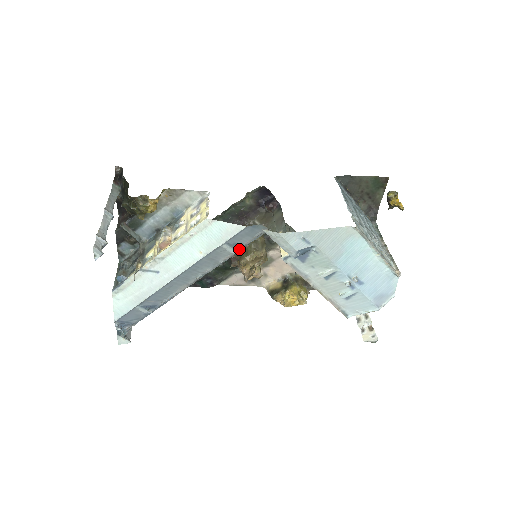
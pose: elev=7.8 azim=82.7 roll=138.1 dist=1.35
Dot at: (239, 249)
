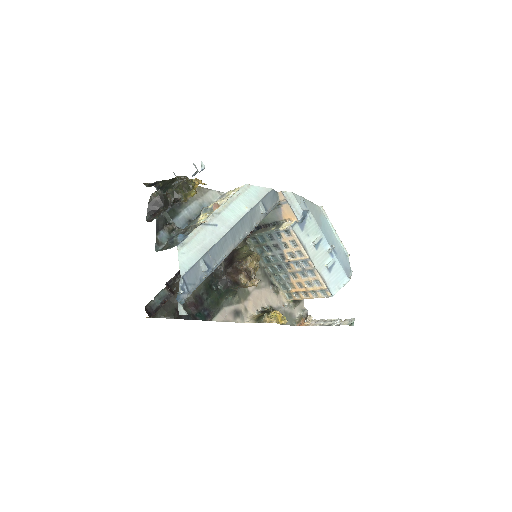
Dot at: (264, 216)
